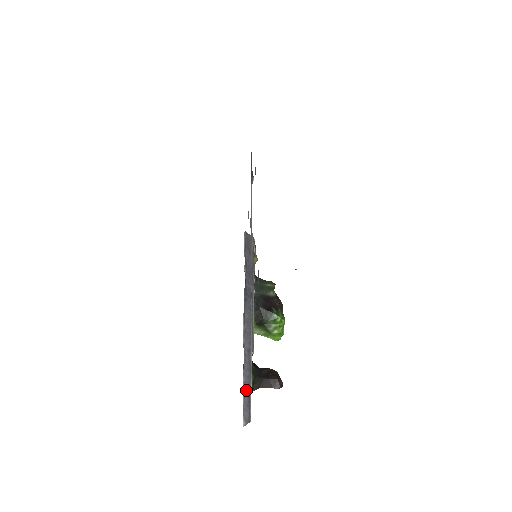
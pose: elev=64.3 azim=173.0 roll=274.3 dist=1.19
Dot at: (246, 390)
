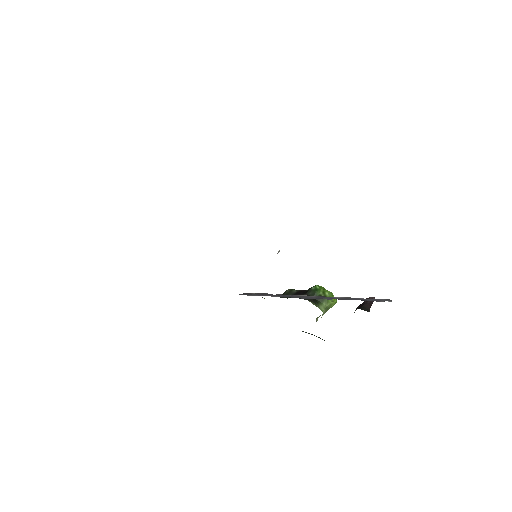
Dot at: (363, 300)
